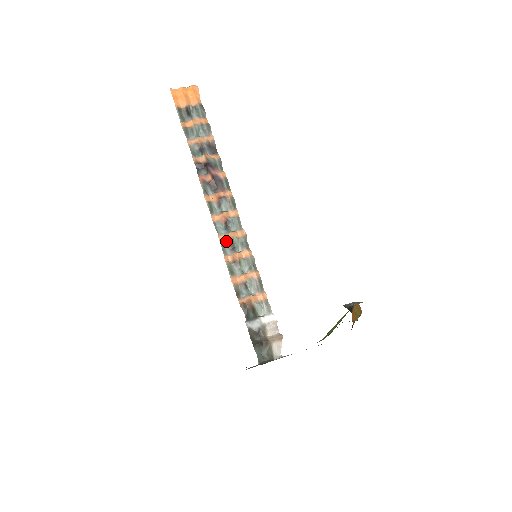
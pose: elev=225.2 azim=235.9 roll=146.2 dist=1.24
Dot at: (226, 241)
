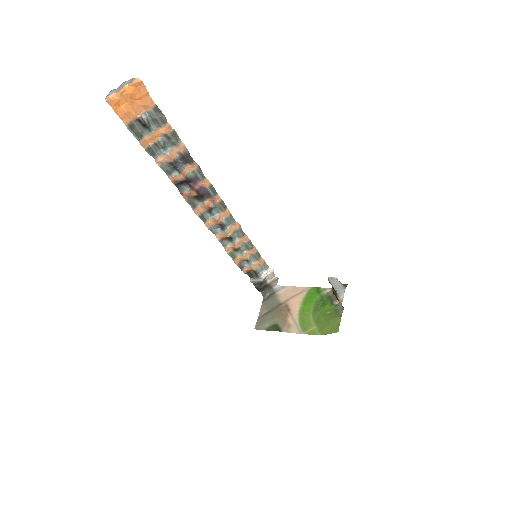
Dot at: (224, 238)
